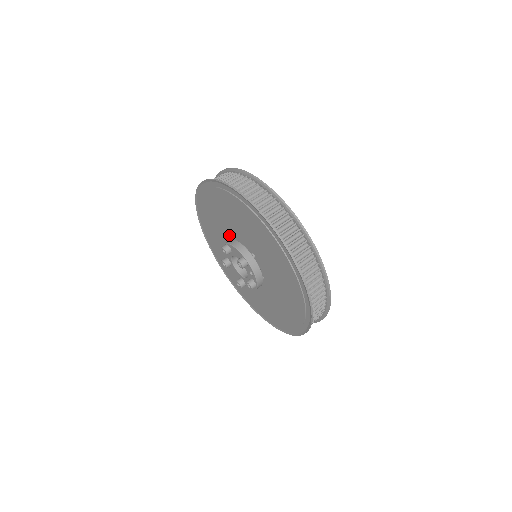
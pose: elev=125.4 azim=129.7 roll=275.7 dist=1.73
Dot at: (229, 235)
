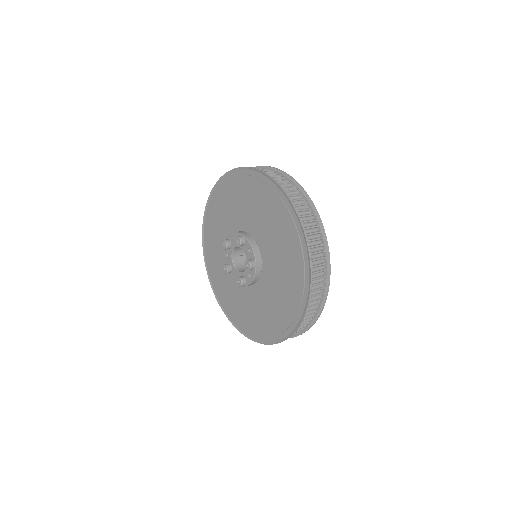
Dot at: occluded
